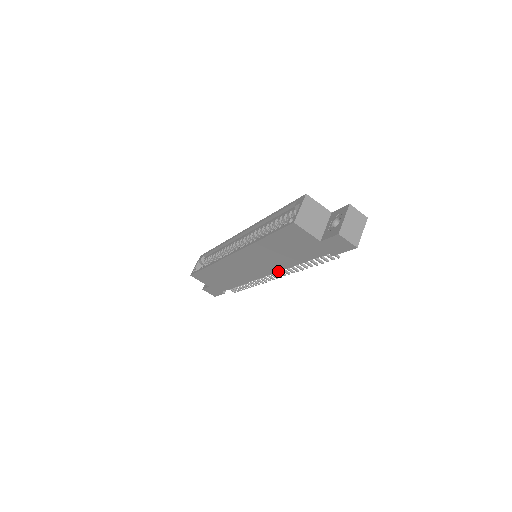
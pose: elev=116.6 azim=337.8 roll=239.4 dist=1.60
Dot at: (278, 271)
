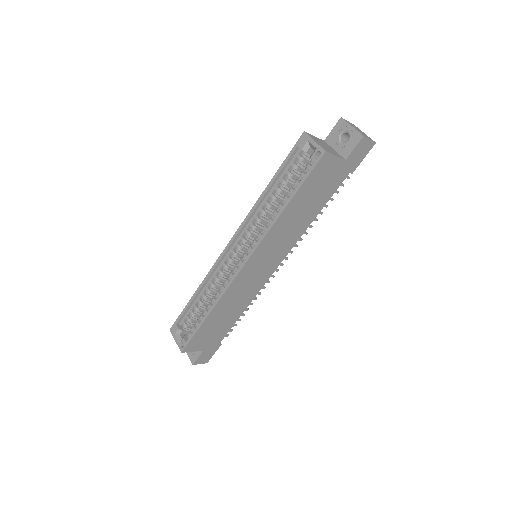
Dot at: occluded
